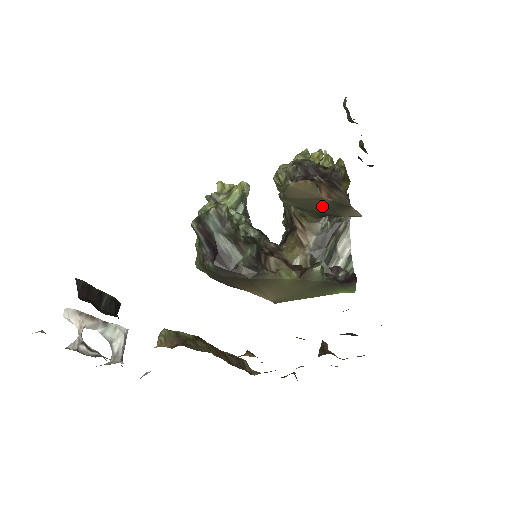
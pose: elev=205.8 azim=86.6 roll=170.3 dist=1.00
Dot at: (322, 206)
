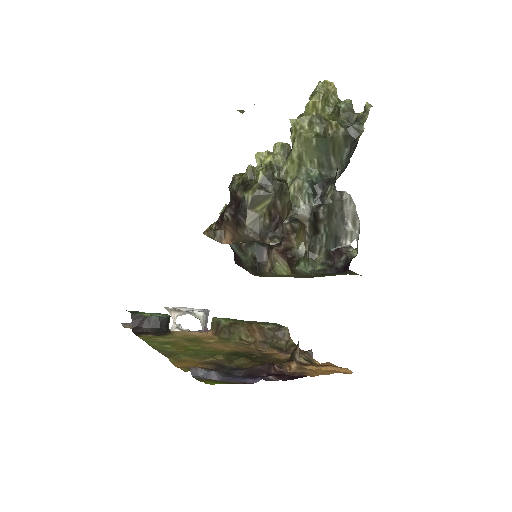
Dot at: occluded
